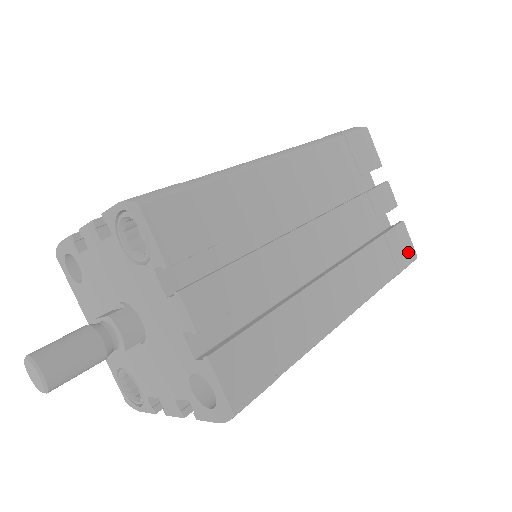
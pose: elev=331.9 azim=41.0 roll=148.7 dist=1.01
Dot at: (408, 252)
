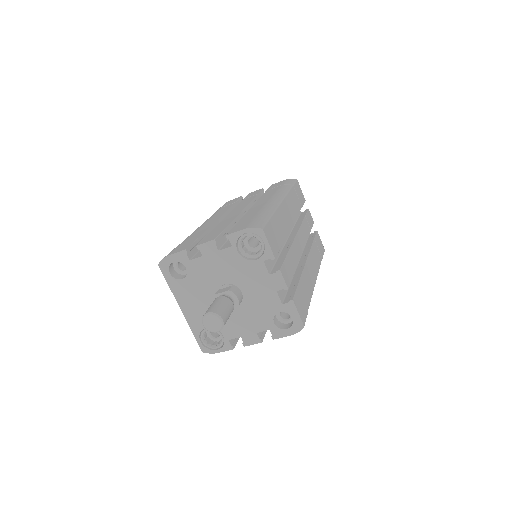
Dot at: (322, 248)
